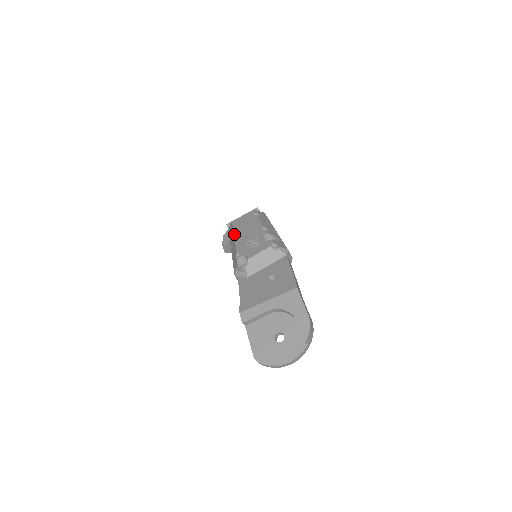
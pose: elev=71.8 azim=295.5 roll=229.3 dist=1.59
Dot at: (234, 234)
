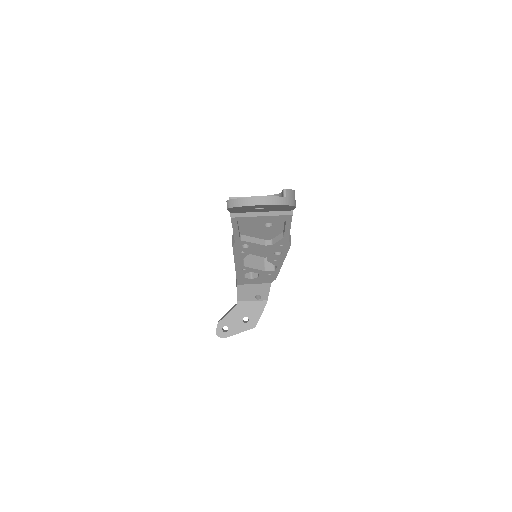
Dot at: occluded
